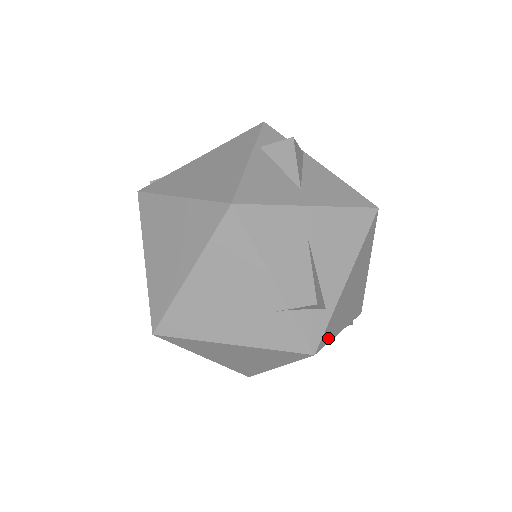
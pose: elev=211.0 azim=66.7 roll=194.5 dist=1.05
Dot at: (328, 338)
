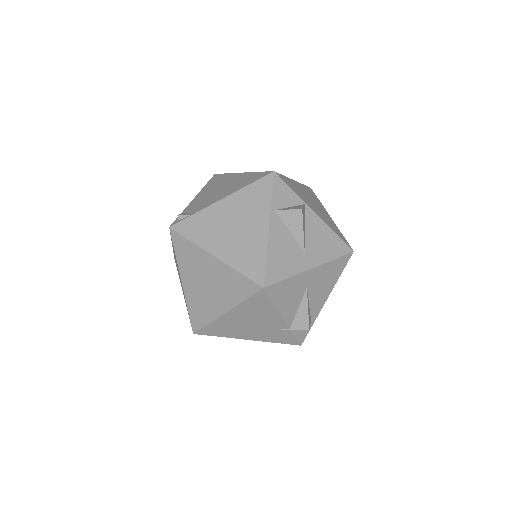
Dot at: occluded
